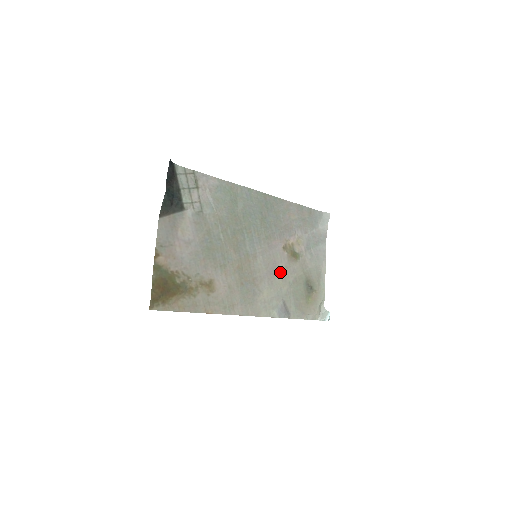
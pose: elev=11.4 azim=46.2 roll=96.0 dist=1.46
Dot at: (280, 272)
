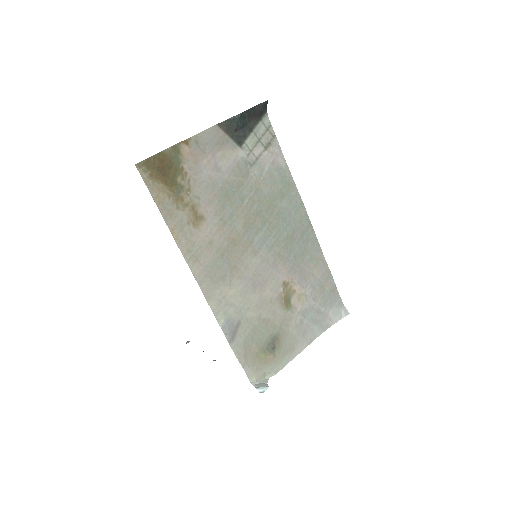
Dot at: (262, 295)
